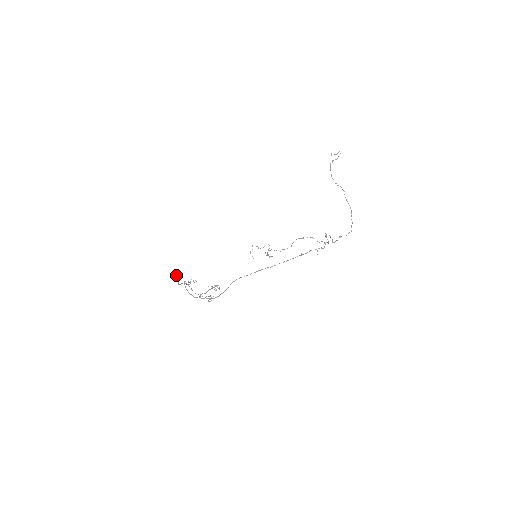
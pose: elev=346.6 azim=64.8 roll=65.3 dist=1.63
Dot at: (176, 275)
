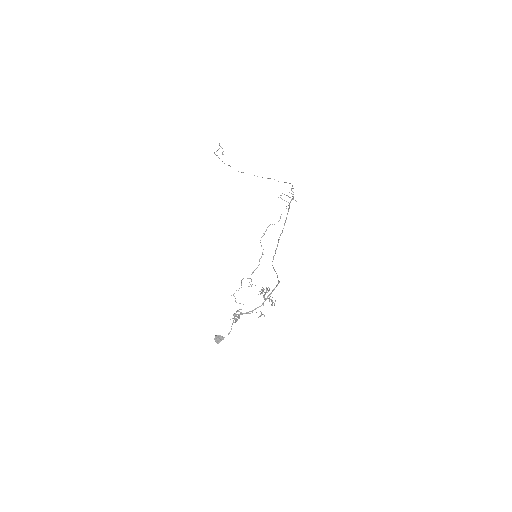
Dot at: (215, 336)
